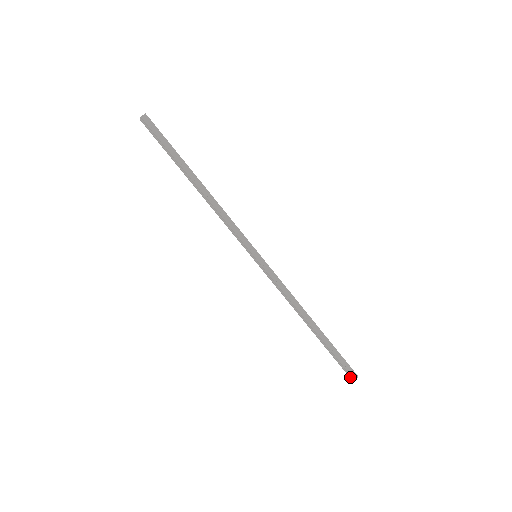
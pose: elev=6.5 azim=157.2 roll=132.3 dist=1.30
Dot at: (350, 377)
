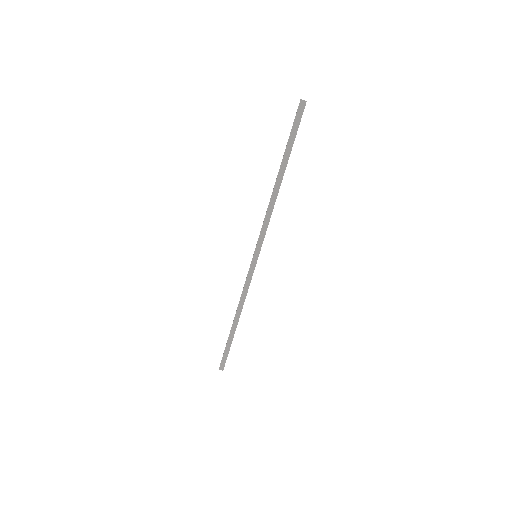
Dot at: (220, 365)
